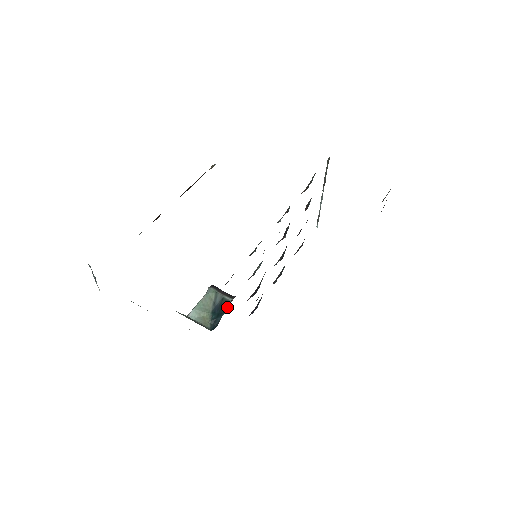
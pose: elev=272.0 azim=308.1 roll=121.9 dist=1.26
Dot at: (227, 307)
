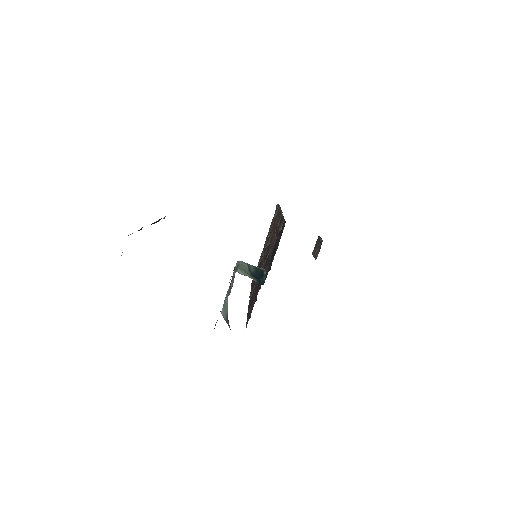
Dot at: (264, 273)
